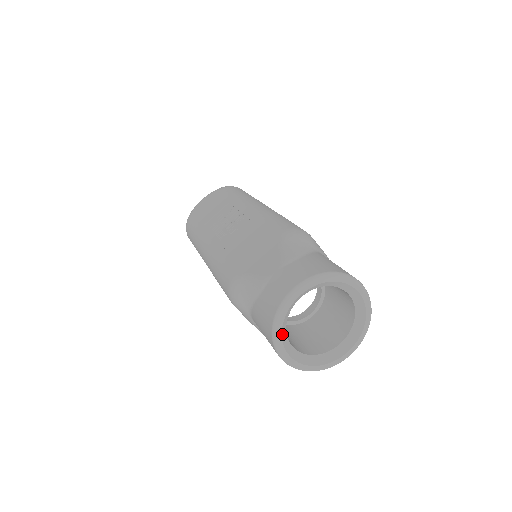
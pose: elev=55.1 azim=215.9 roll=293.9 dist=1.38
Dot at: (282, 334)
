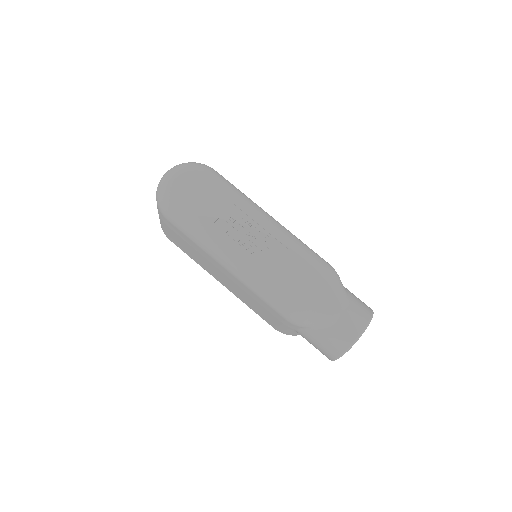
Dot at: occluded
